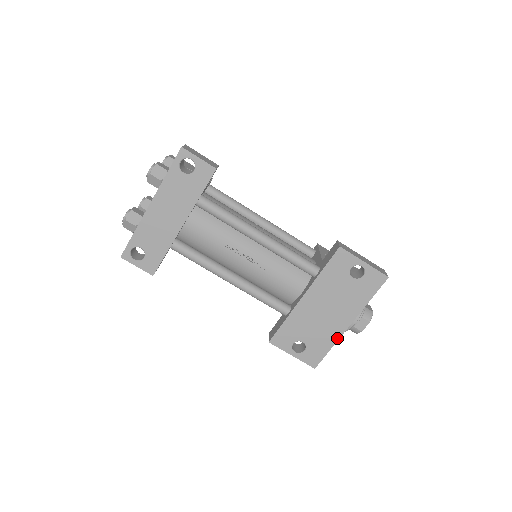
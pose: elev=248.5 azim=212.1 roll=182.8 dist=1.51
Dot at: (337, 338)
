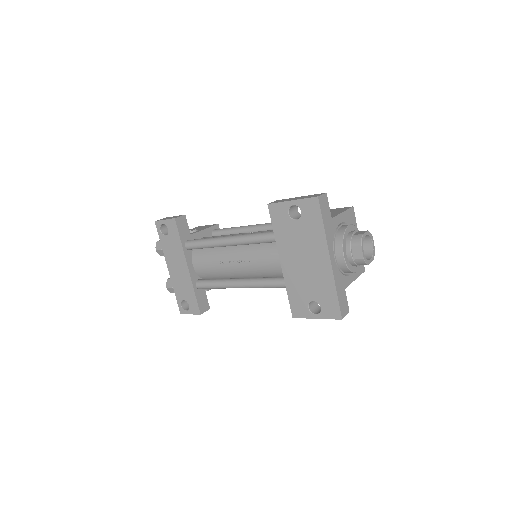
Dot at: (332, 279)
